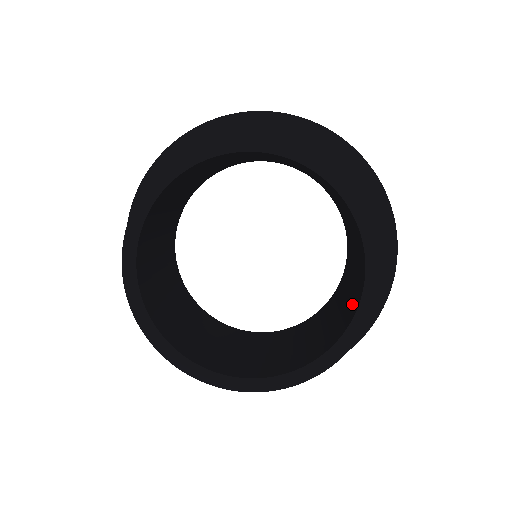
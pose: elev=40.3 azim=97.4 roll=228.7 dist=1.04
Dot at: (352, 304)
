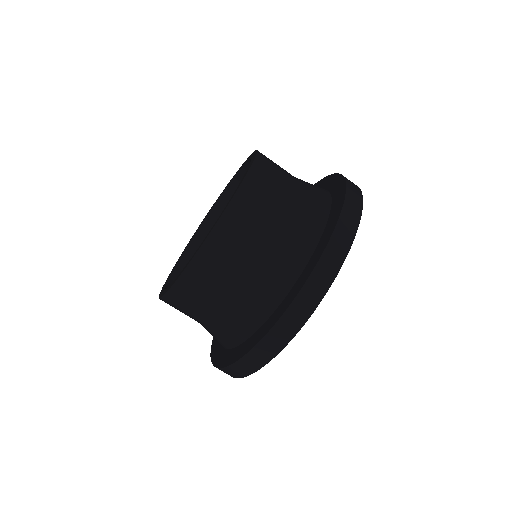
Dot at: occluded
